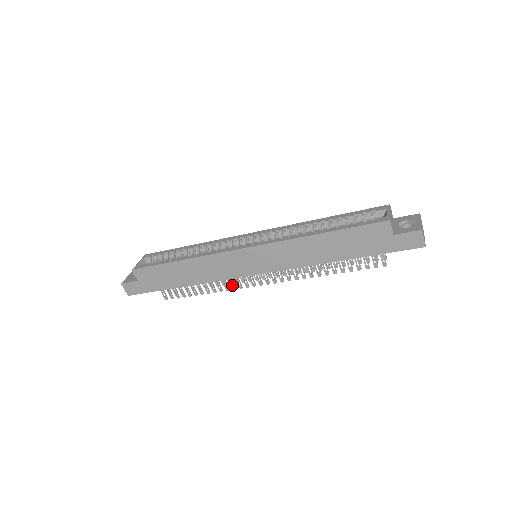
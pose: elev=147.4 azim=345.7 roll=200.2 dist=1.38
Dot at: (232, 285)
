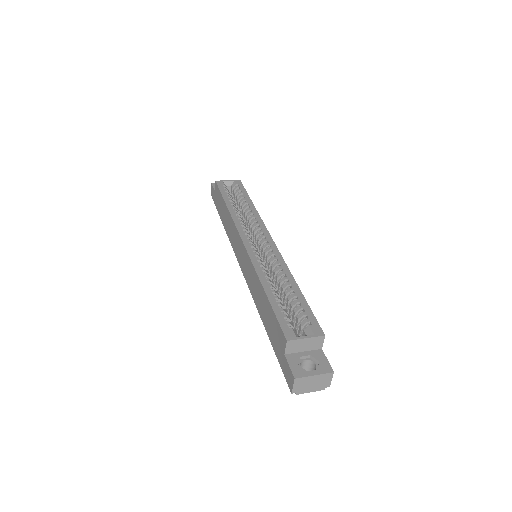
Dot at: occluded
